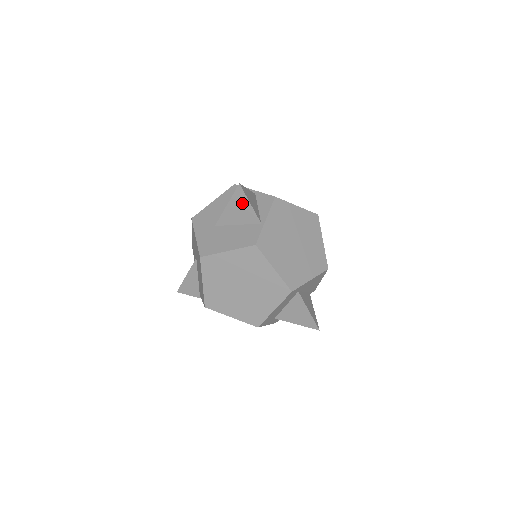
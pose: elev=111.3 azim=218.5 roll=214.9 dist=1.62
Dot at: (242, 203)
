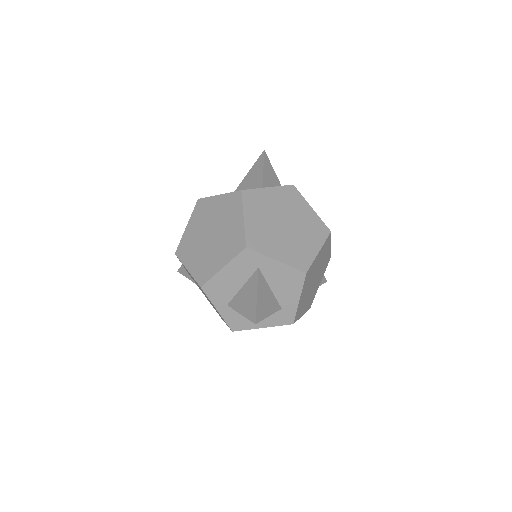
Dot at: (258, 169)
